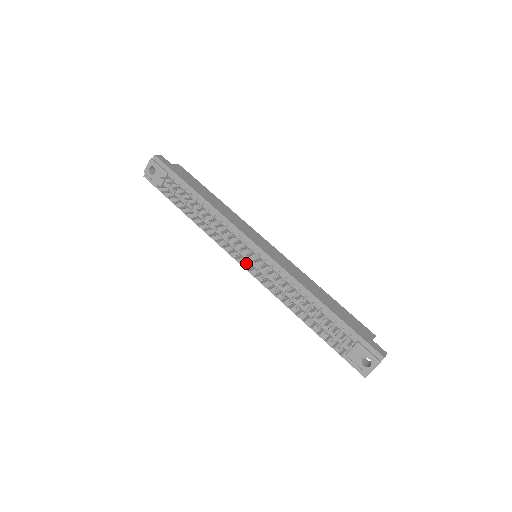
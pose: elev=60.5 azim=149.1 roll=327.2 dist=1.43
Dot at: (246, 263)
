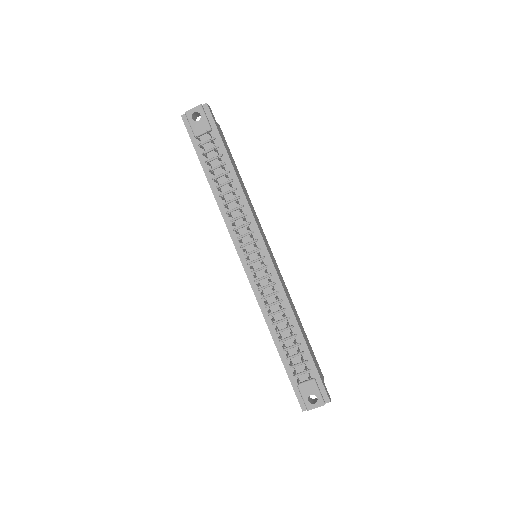
Dot at: (248, 259)
